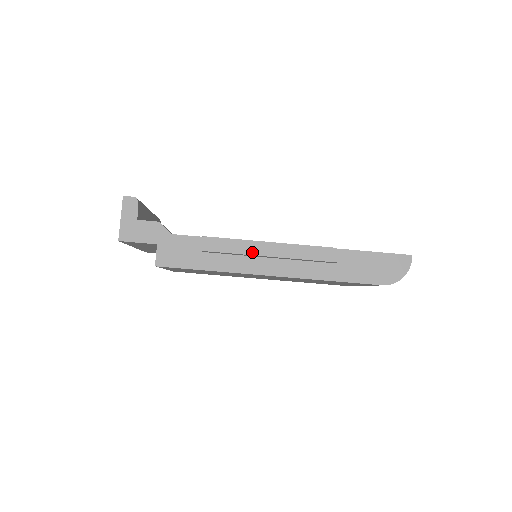
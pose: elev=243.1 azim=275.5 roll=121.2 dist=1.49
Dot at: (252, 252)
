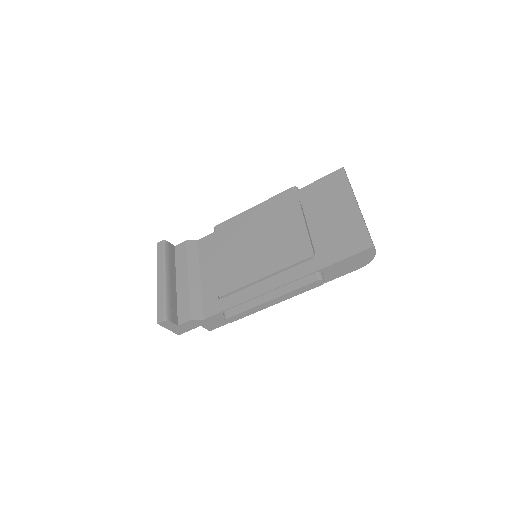
Dot at: (261, 309)
